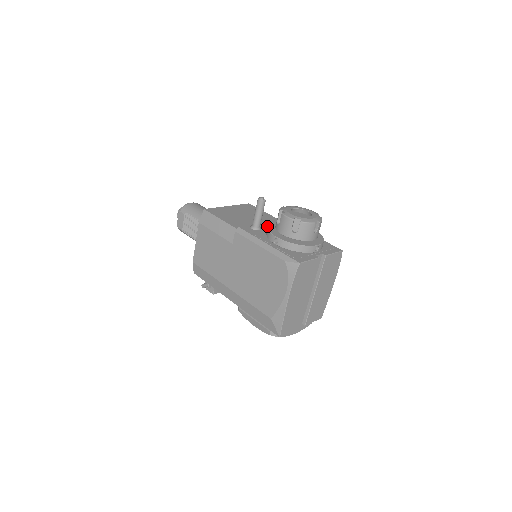
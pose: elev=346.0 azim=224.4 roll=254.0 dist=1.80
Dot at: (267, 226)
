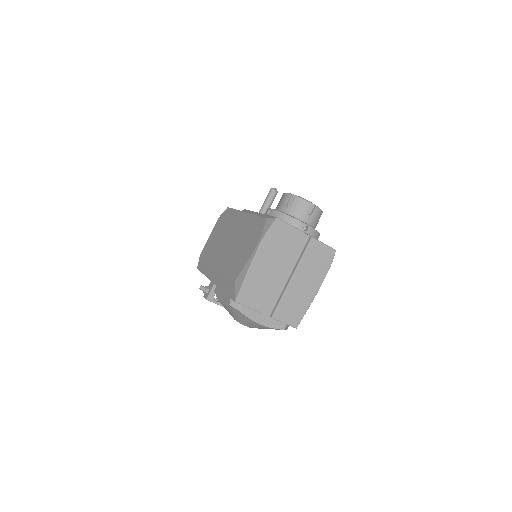
Dot at: occluded
